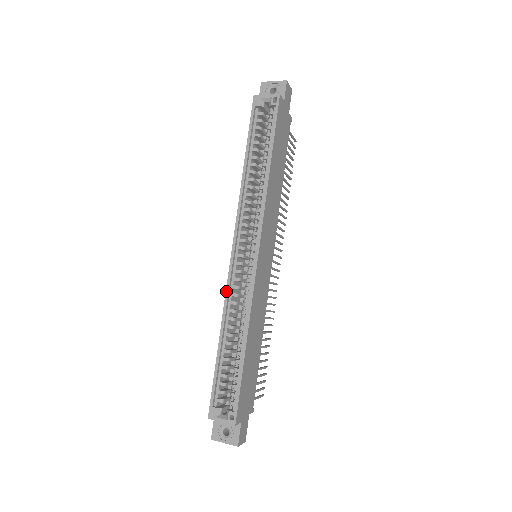
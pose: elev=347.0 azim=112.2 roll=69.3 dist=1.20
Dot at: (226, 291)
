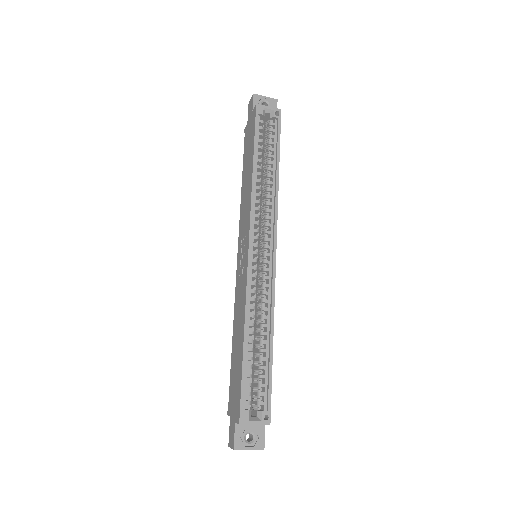
Dot at: (247, 287)
